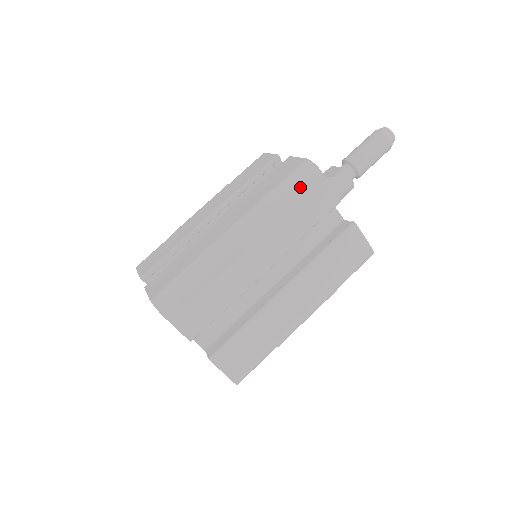
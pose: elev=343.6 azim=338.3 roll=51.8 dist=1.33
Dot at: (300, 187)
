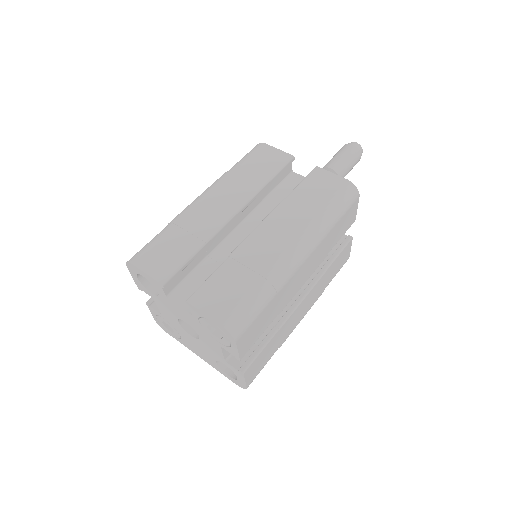
Dot at: (346, 209)
